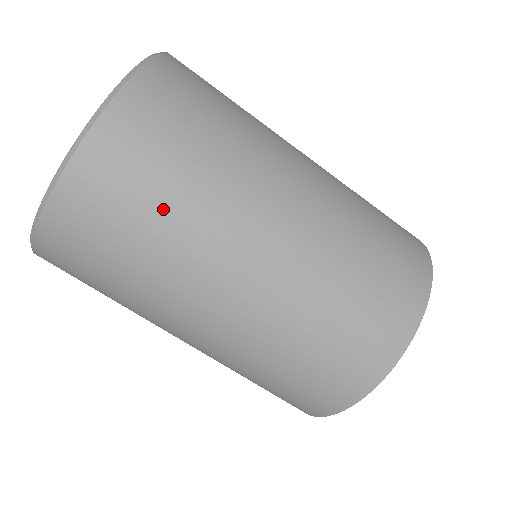
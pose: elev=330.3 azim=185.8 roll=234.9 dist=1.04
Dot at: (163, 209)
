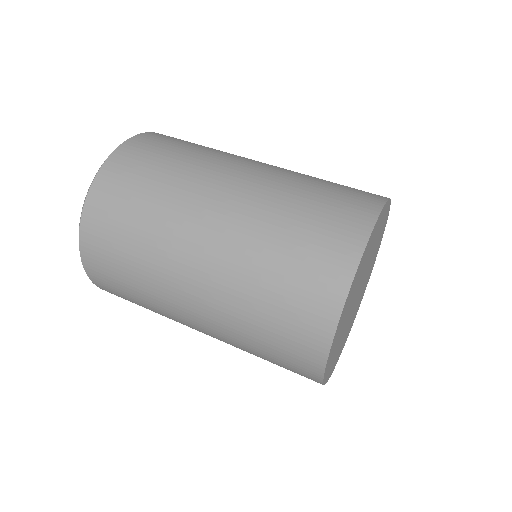
Dot at: (165, 168)
